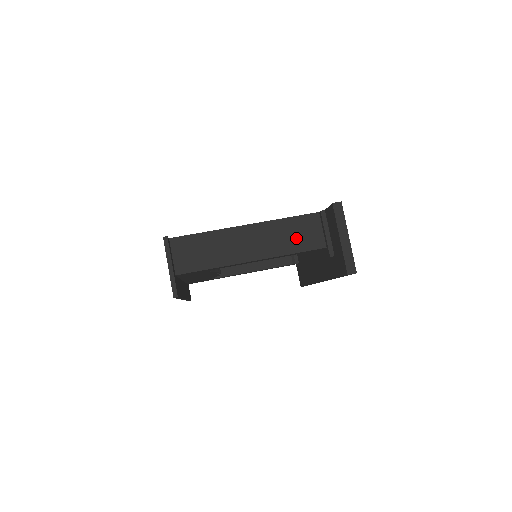
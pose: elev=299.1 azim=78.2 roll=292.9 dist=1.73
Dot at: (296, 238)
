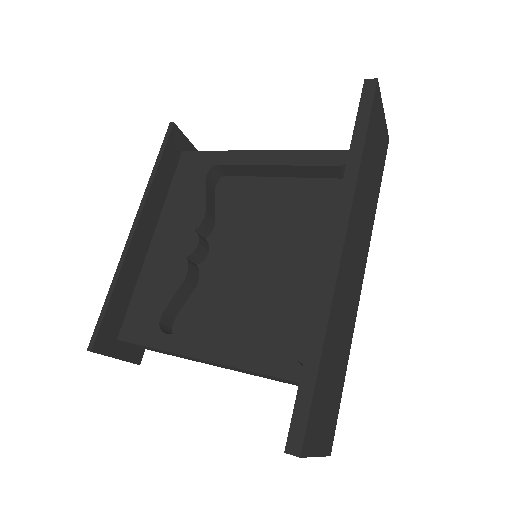
Dot at: occluded
